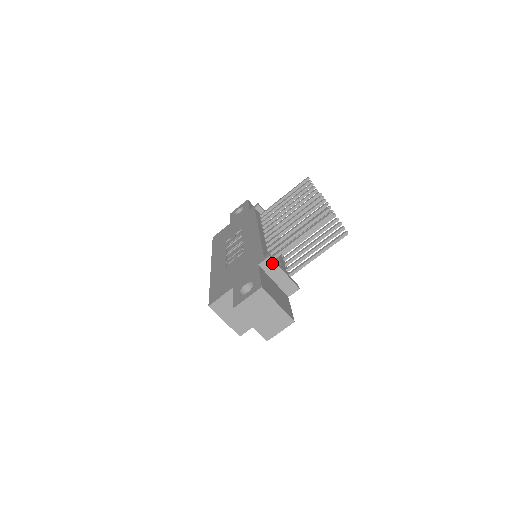
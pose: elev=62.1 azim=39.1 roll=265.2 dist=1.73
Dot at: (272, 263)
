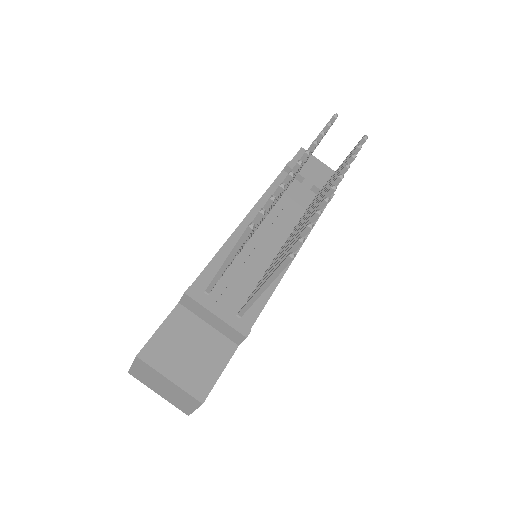
Dot at: (193, 302)
